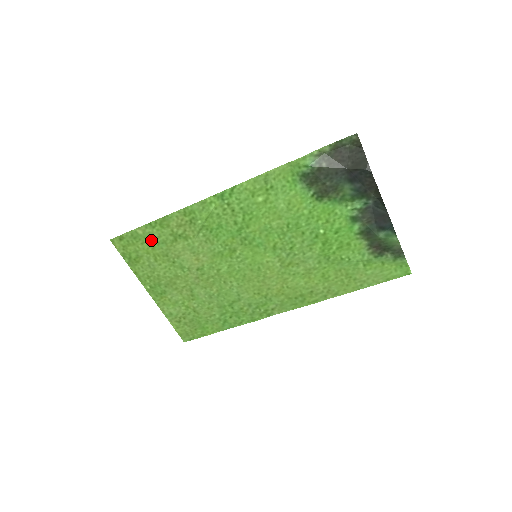
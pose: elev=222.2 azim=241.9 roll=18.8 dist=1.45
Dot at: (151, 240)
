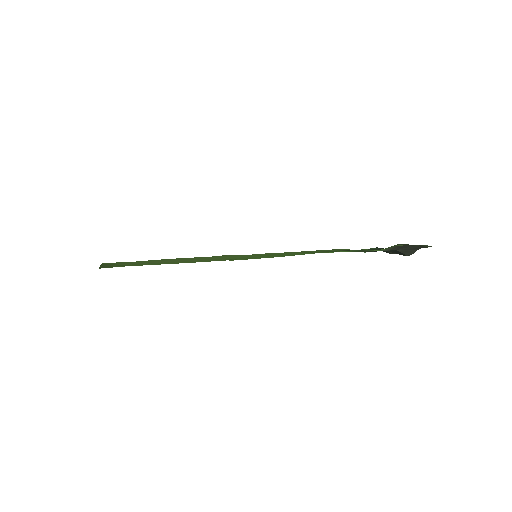
Dot at: (160, 263)
